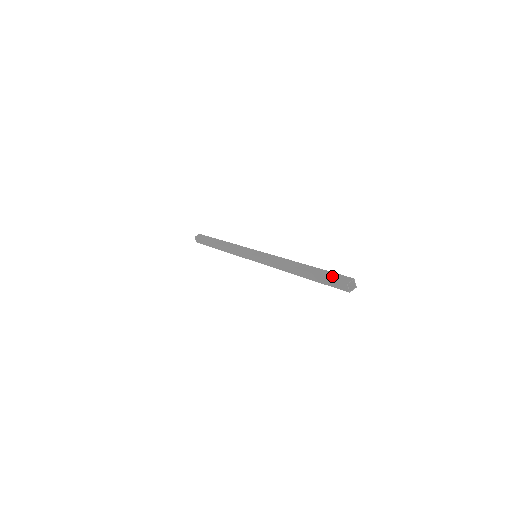
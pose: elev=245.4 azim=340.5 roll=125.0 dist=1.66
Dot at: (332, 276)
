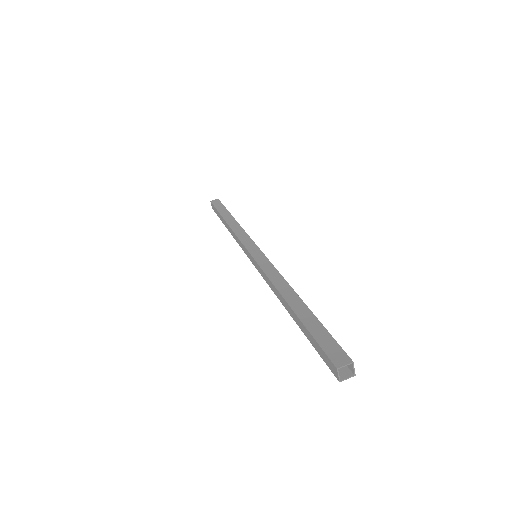
Dot at: (324, 341)
